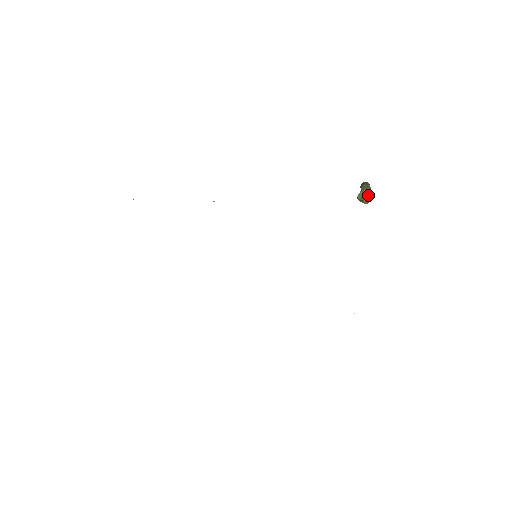
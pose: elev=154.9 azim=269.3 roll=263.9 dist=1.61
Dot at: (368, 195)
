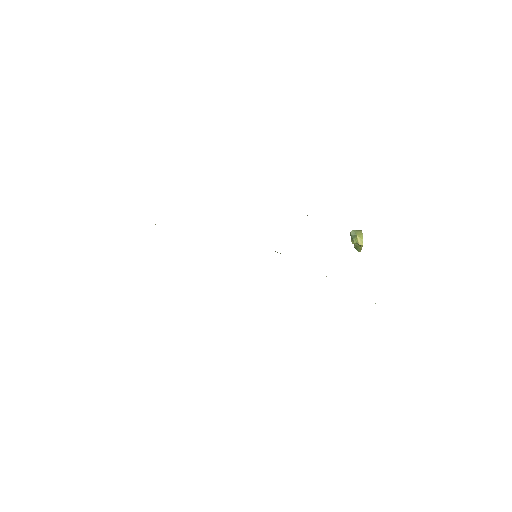
Dot at: (359, 230)
